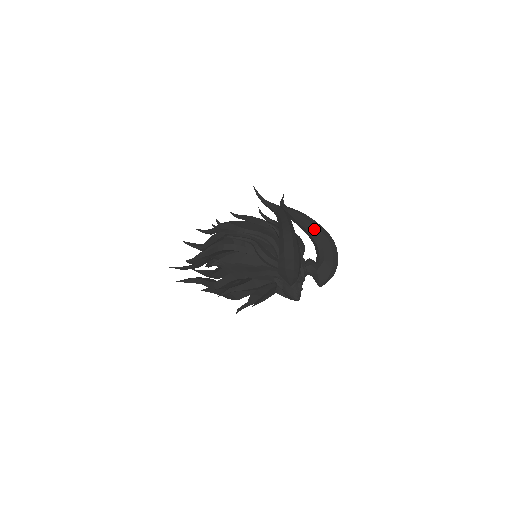
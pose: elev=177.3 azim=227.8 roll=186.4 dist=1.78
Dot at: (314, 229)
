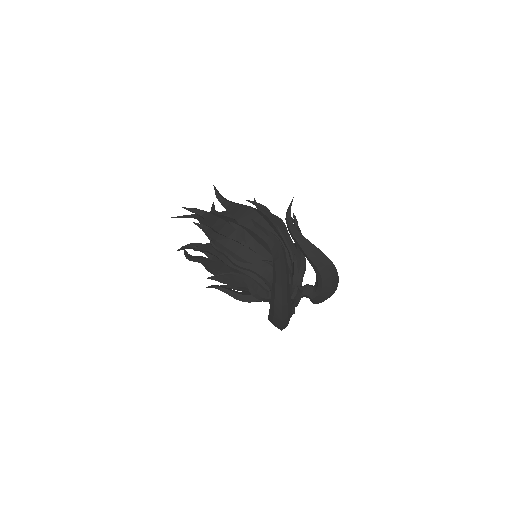
Dot at: (316, 263)
